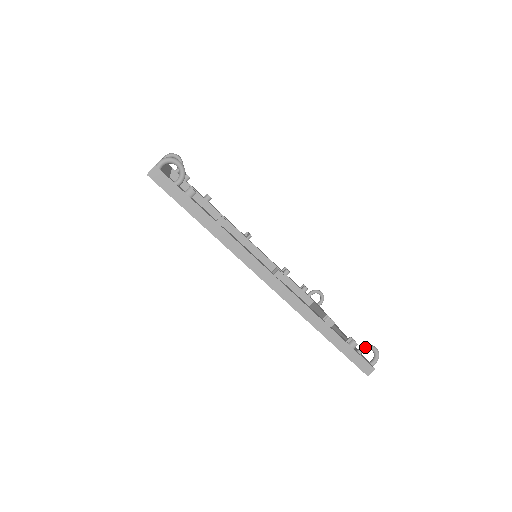
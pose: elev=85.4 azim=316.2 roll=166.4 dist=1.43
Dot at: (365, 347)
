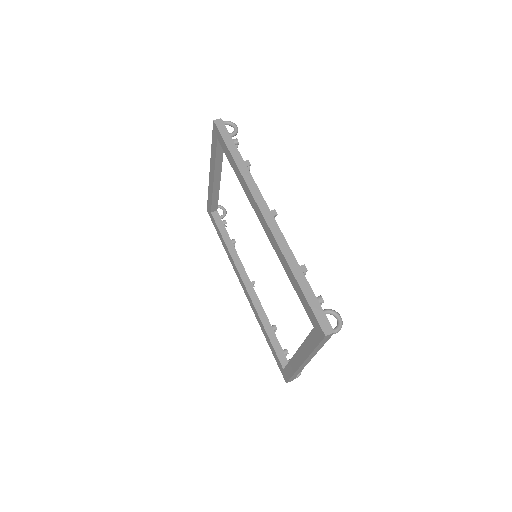
Dot at: (330, 309)
